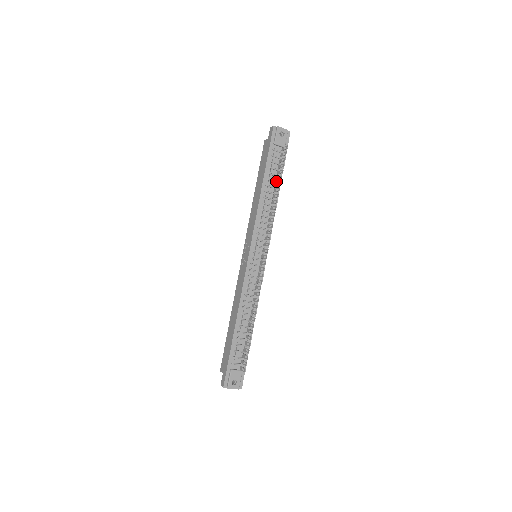
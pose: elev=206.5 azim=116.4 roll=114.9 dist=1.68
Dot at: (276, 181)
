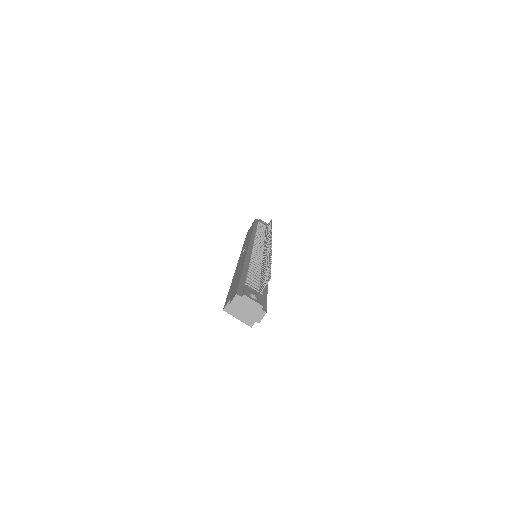
Dot at: (265, 233)
